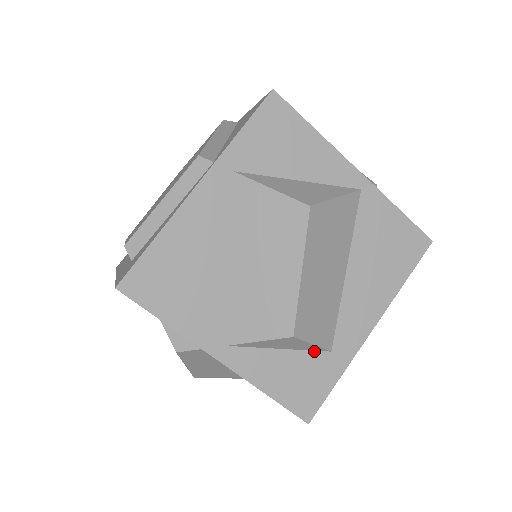
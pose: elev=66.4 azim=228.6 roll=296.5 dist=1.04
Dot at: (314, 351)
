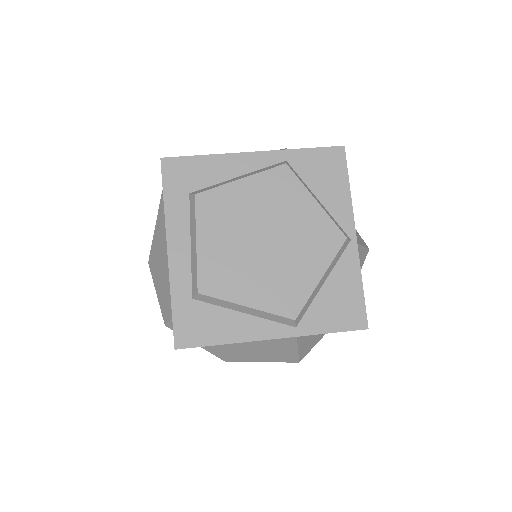
Dot at: occluded
